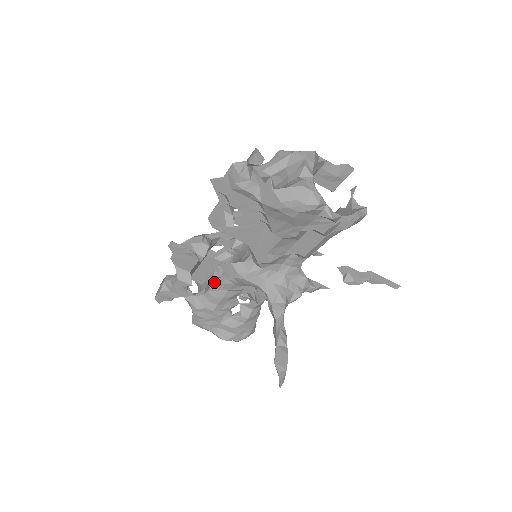
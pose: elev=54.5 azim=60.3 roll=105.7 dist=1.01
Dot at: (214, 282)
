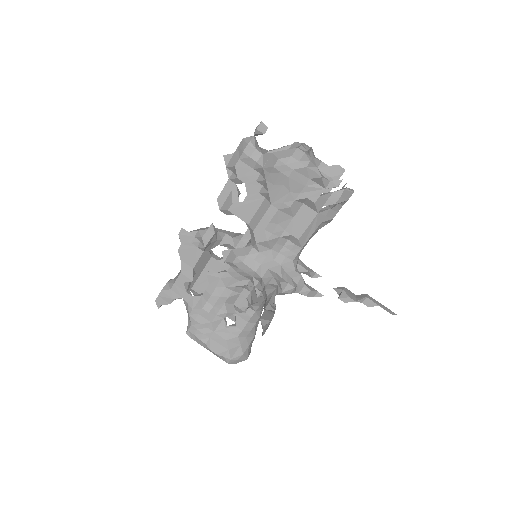
Dot at: (214, 276)
